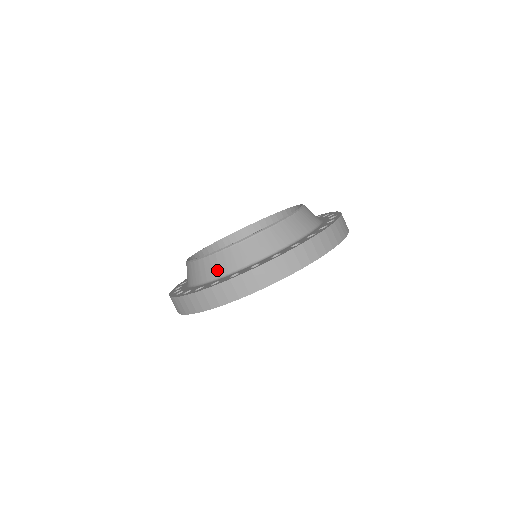
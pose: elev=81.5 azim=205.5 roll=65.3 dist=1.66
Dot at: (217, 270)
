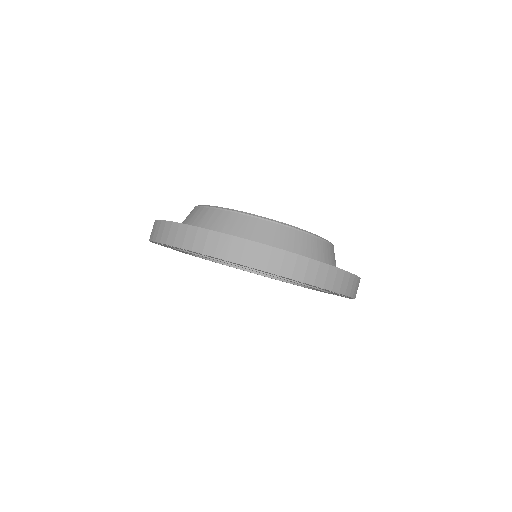
Dot at: (193, 220)
